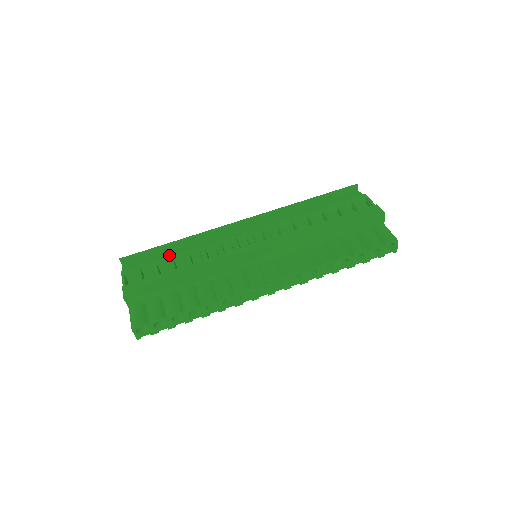
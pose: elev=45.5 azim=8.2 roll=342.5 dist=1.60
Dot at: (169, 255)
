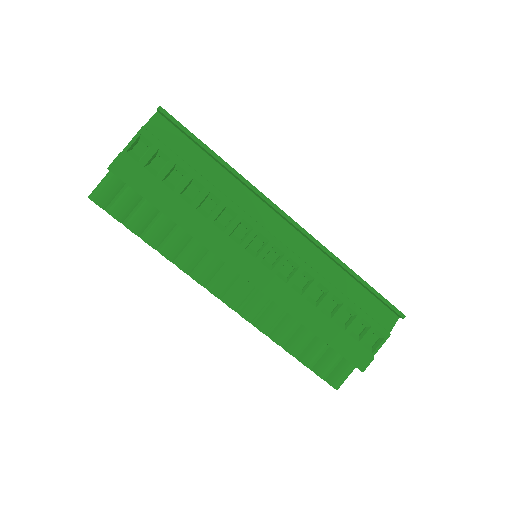
Dot at: (199, 164)
